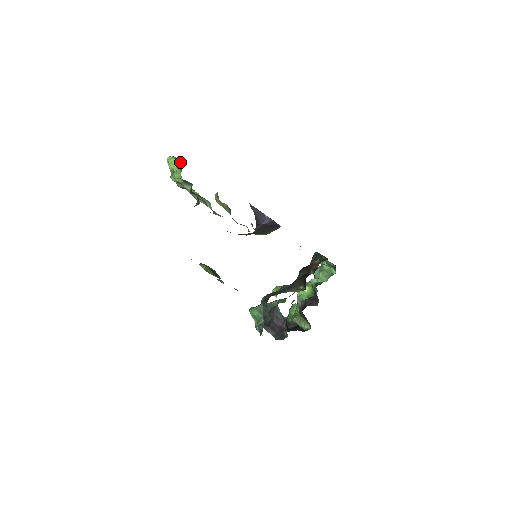
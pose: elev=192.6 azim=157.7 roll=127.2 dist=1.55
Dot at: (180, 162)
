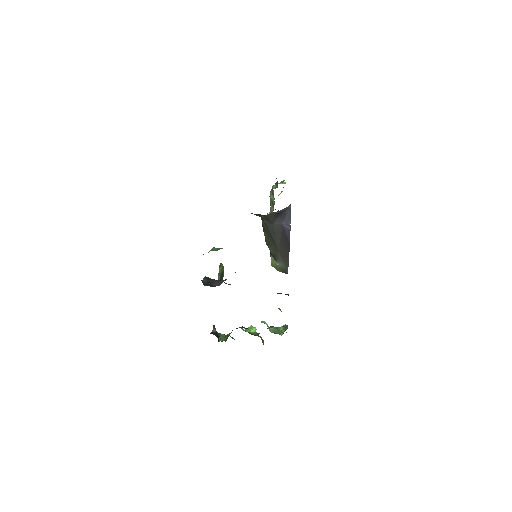
Dot at: occluded
